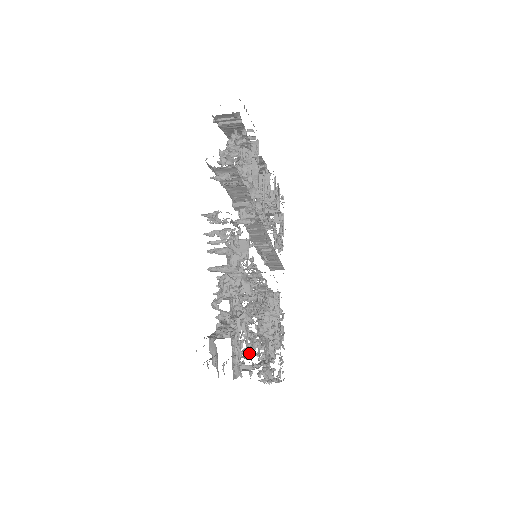
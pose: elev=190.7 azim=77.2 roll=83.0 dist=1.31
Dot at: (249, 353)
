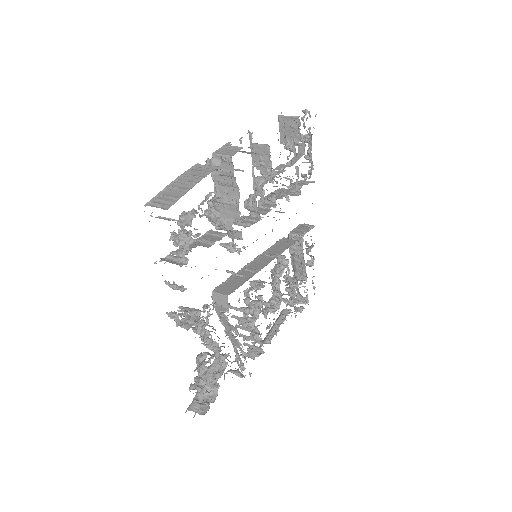
Dot at: (254, 344)
